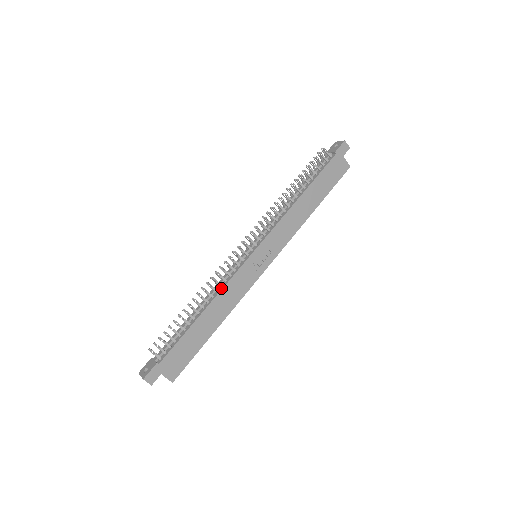
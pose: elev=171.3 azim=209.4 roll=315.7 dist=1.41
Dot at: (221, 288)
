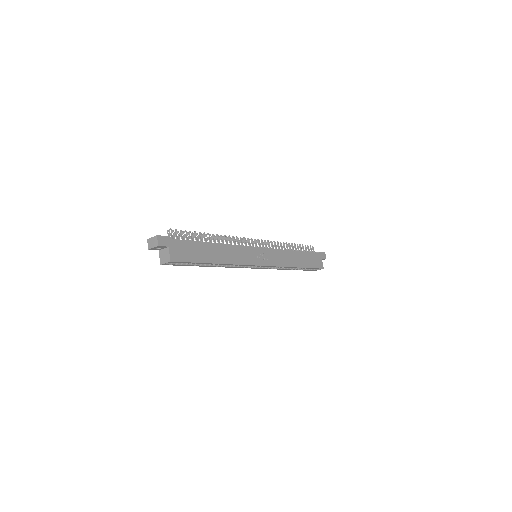
Dot at: (232, 245)
